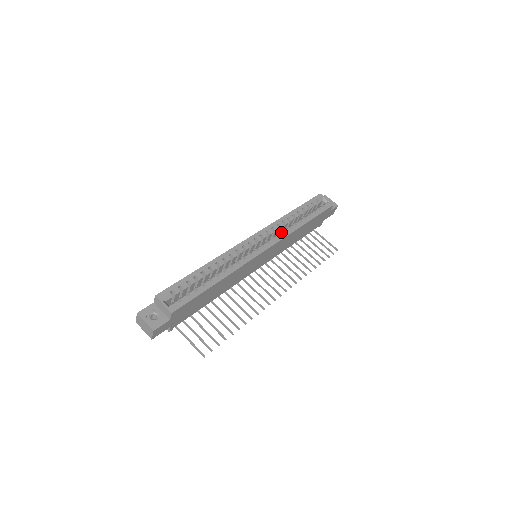
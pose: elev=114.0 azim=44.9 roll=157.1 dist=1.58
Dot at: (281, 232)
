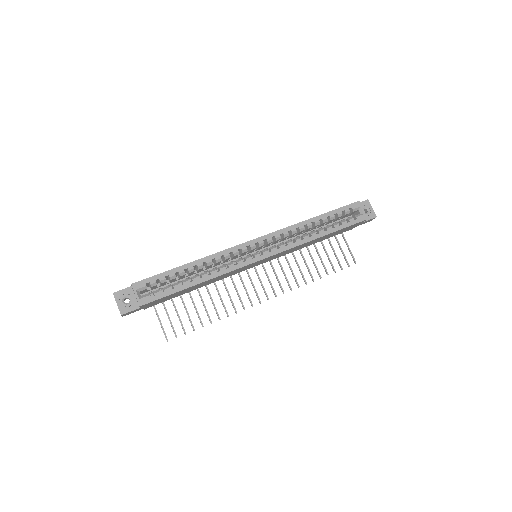
Dot at: (289, 241)
